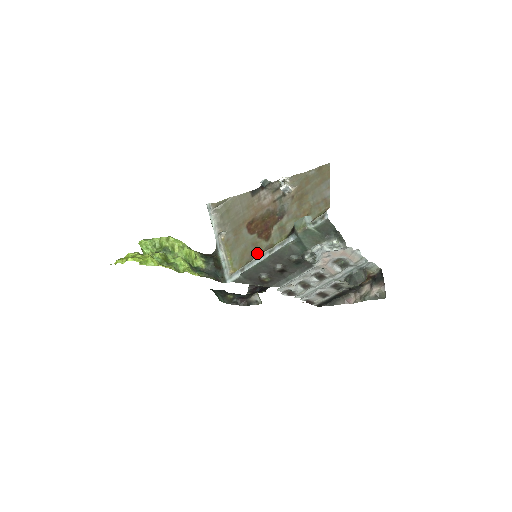
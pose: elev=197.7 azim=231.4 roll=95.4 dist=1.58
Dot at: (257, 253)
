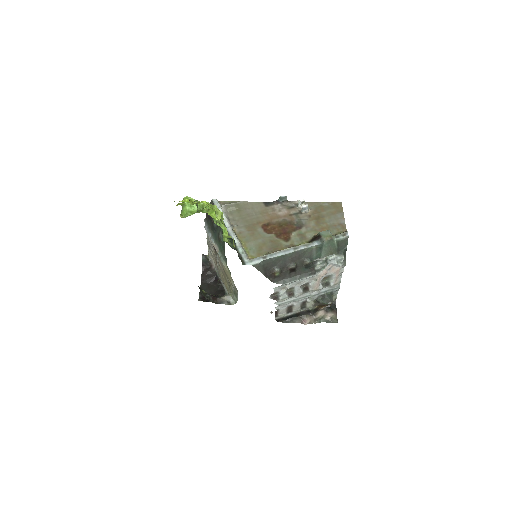
Dot at: (278, 248)
